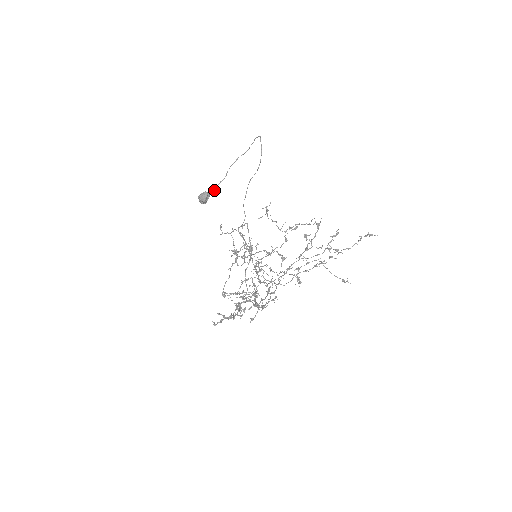
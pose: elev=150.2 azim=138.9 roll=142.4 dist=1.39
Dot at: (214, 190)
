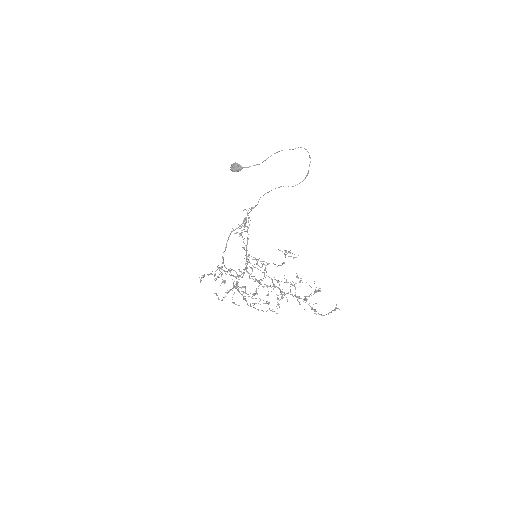
Dot at: (248, 167)
